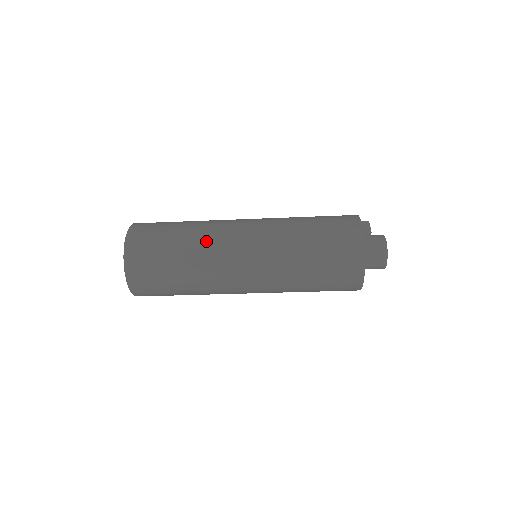
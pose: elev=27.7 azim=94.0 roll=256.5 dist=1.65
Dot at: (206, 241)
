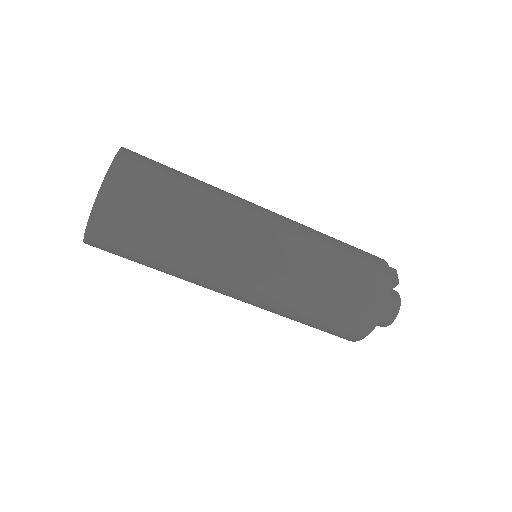
Dot at: (220, 211)
